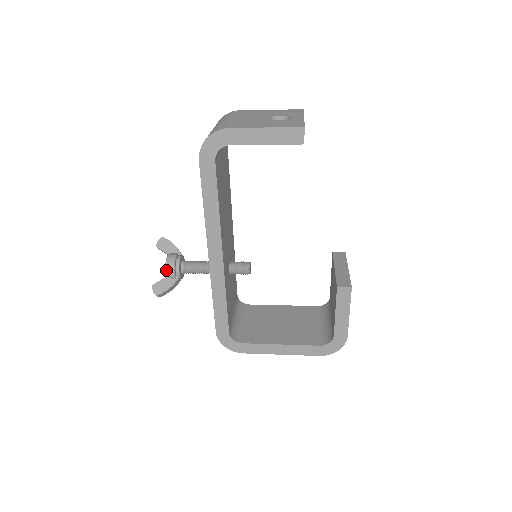
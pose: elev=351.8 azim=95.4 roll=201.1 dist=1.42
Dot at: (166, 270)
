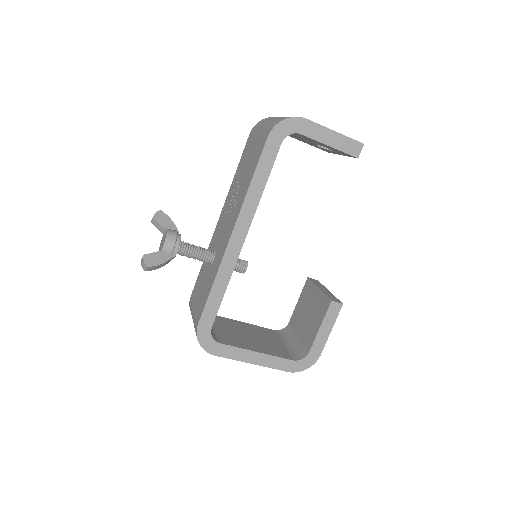
Dot at: (166, 243)
